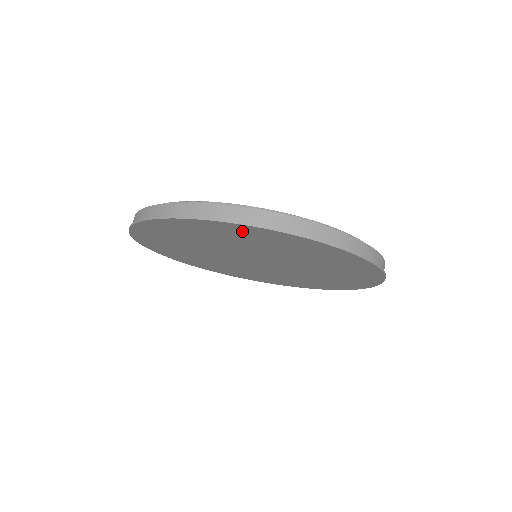
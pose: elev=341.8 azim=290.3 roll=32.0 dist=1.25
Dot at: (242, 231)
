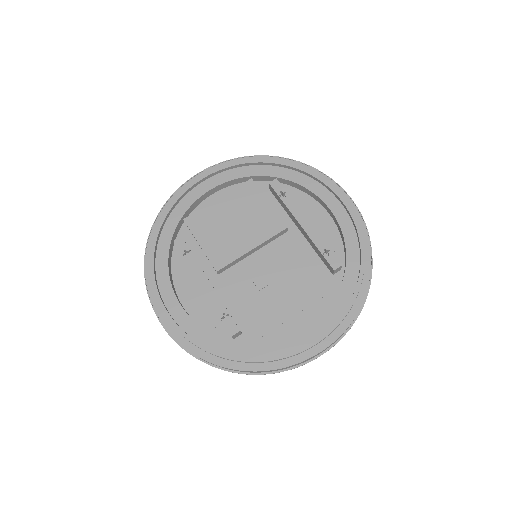
Dot at: occluded
